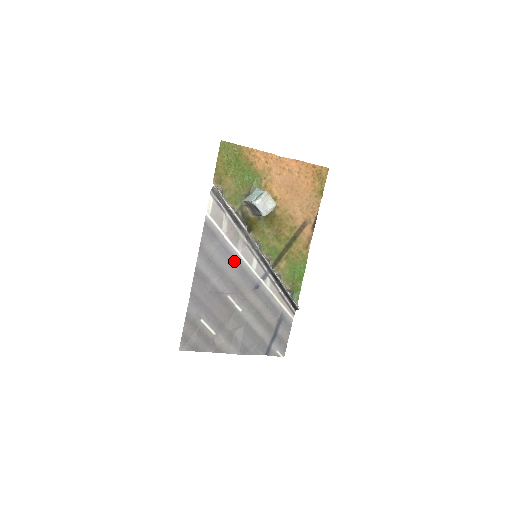
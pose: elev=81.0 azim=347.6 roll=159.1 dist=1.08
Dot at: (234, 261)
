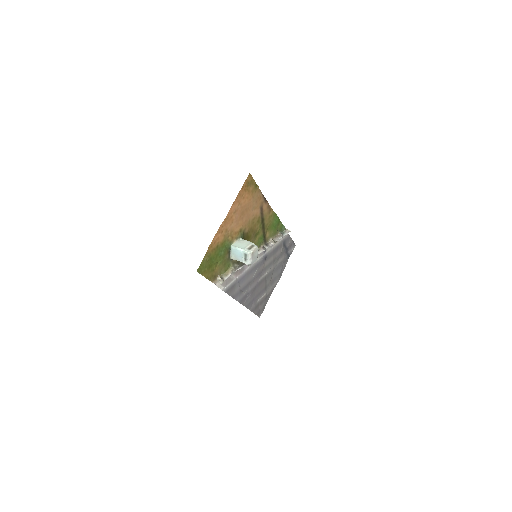
Dot at: (249, 273)
